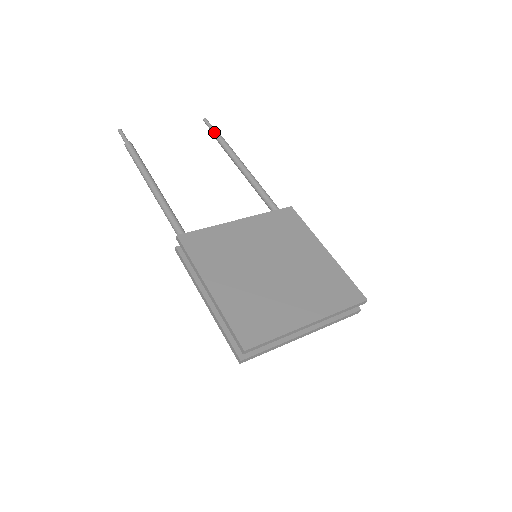
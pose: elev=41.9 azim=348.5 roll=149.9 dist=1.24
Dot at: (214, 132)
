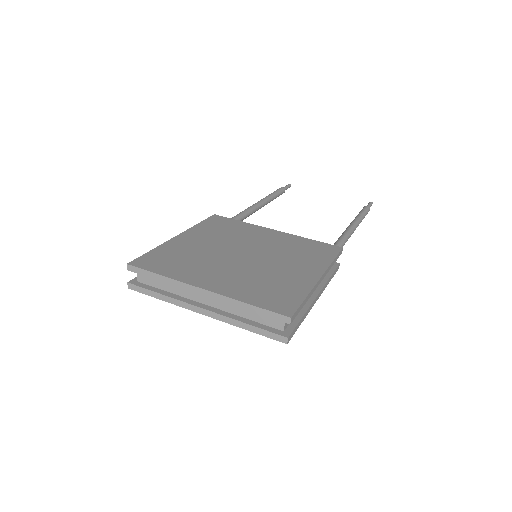
Dot at: (363, 207)
